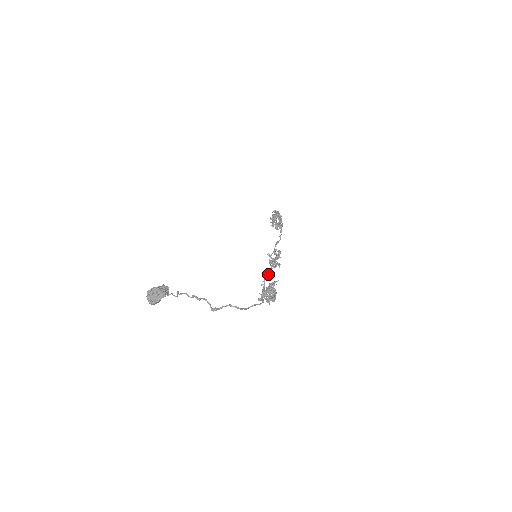
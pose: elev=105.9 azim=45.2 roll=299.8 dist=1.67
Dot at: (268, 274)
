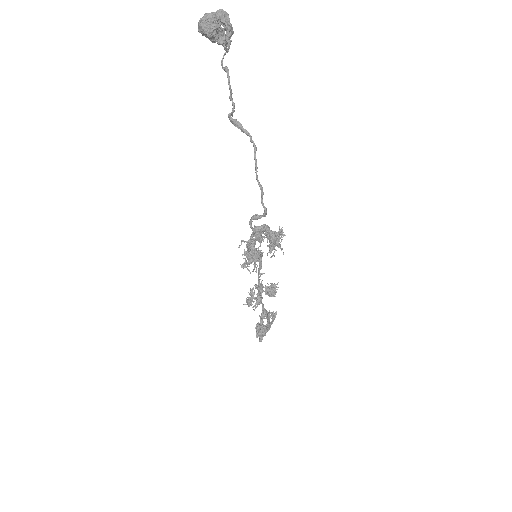
Dot at: (260, 263)
